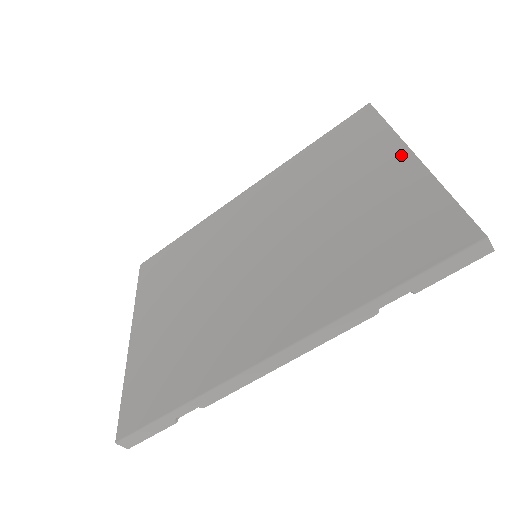
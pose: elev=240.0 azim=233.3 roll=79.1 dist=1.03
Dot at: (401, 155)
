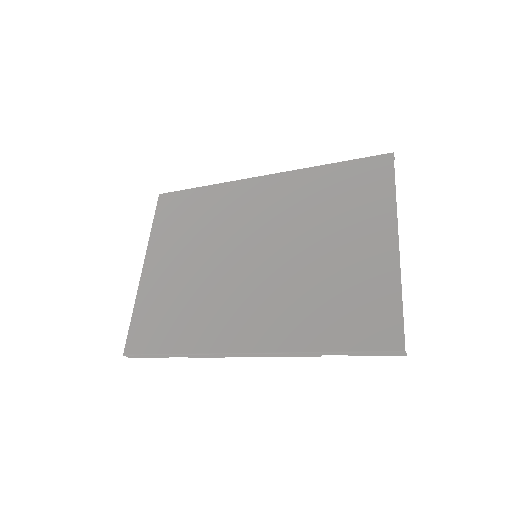
Dot at: (390, 236)
